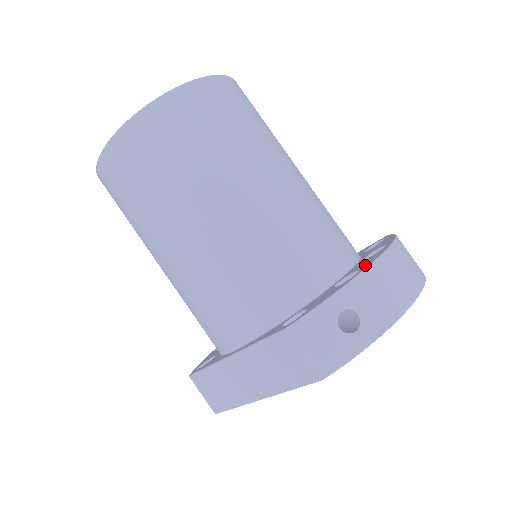
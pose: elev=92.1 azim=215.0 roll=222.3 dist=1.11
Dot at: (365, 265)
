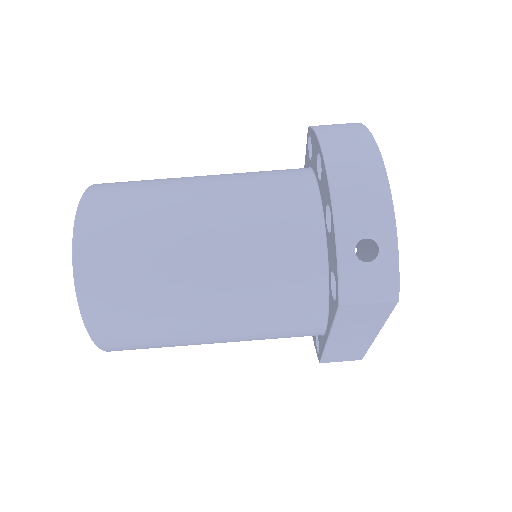
Dot at: (327, 196)
